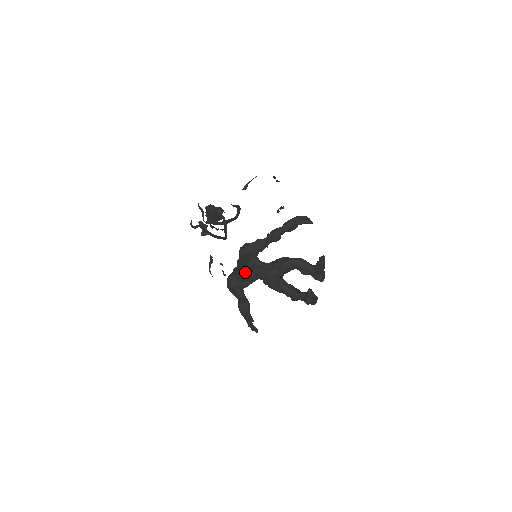
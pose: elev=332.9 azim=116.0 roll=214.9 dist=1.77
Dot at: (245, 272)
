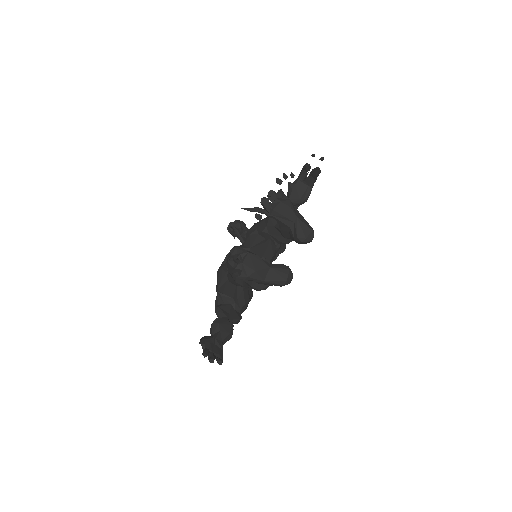
Dot at: (217, 277)
